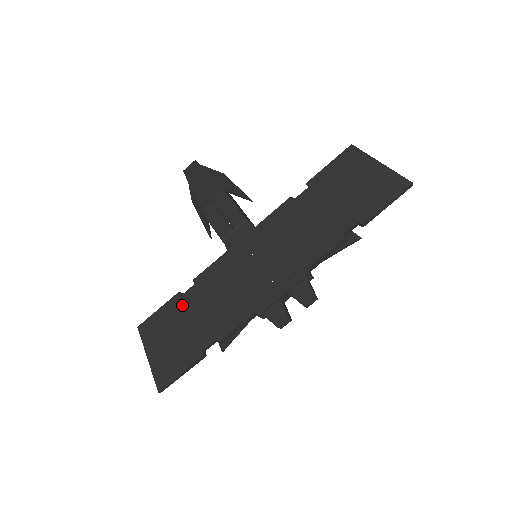
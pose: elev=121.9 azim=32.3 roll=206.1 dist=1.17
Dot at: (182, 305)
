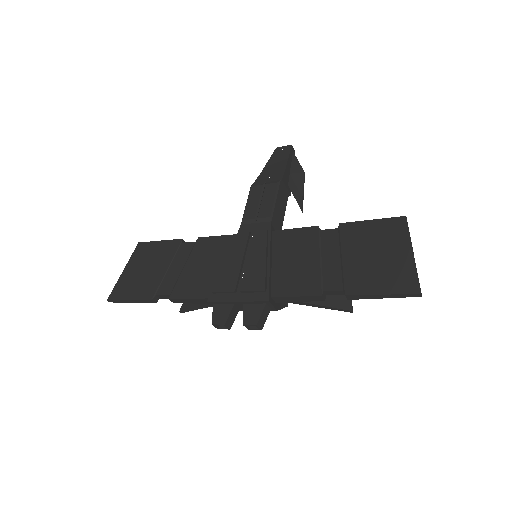
Dot at: (175, 250)
